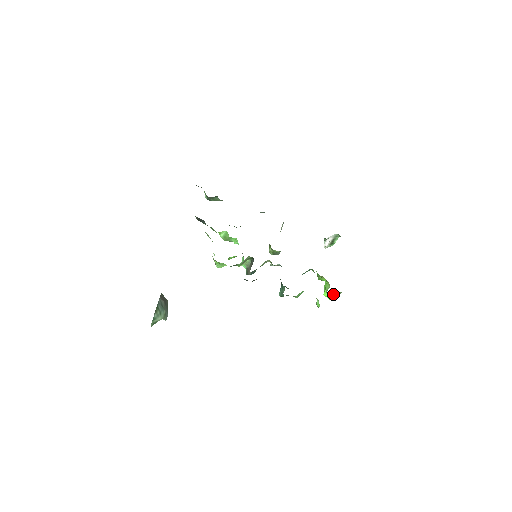
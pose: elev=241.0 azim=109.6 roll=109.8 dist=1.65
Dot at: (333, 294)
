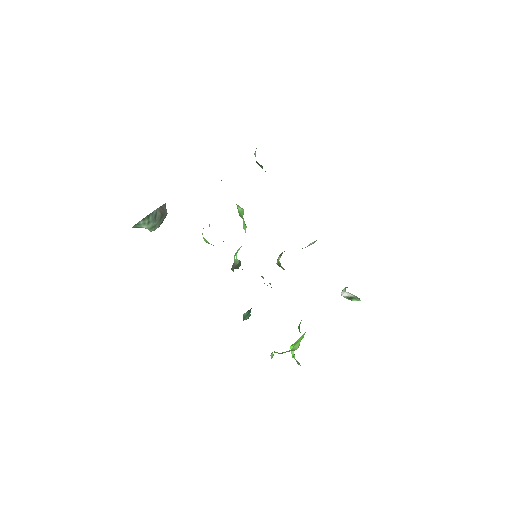
Dot at: occluded
